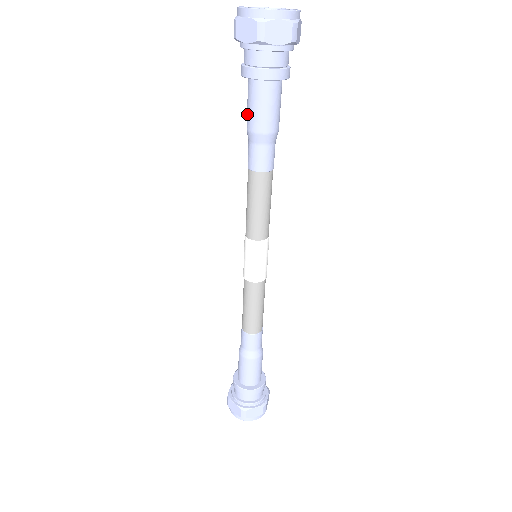
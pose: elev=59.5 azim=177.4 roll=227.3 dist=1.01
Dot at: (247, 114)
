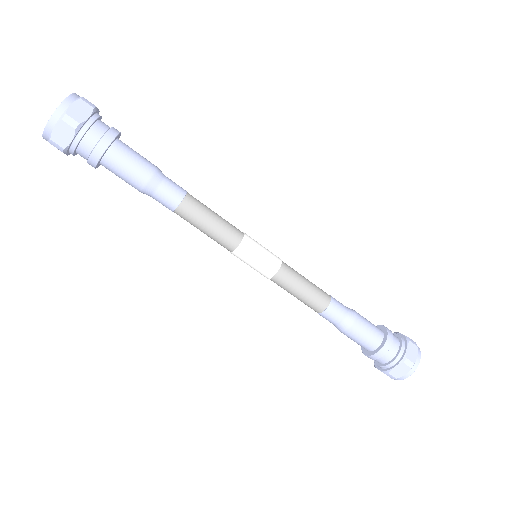
Dot at: occluded
